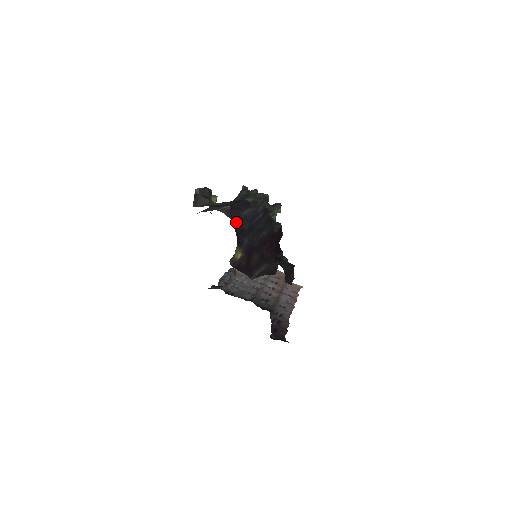
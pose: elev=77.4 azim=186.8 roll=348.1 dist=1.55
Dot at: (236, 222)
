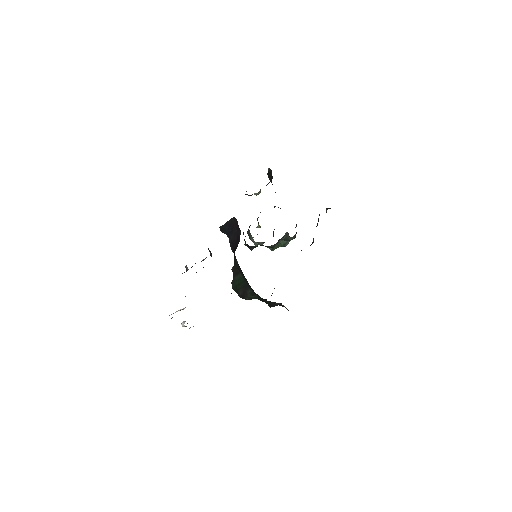
Dot at: occluded
